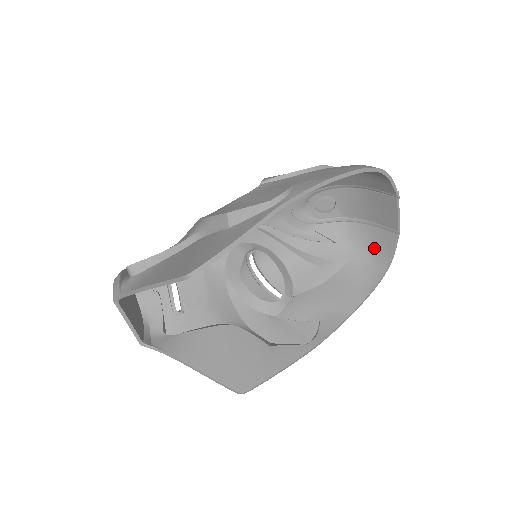
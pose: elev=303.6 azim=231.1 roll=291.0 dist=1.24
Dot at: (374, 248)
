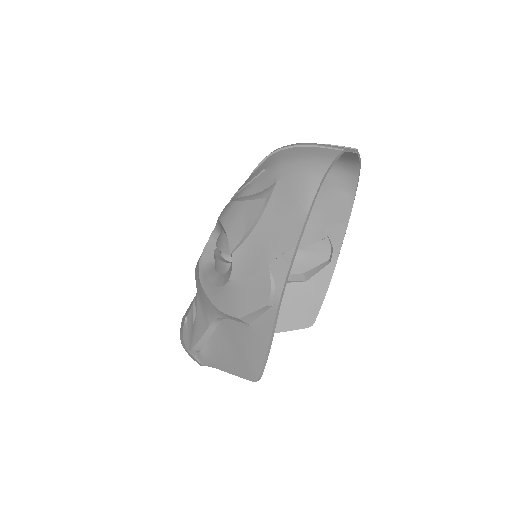
Dot at: (338, 159)
